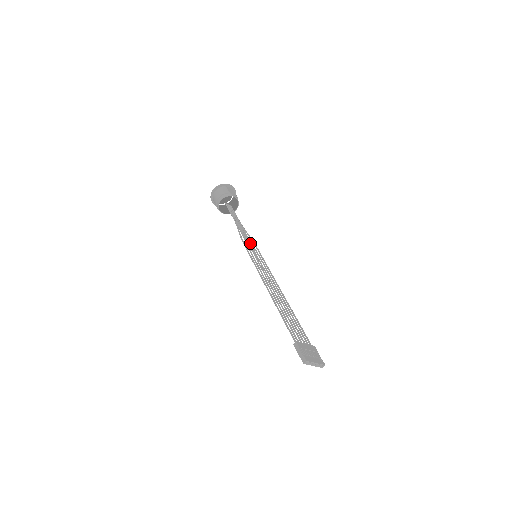
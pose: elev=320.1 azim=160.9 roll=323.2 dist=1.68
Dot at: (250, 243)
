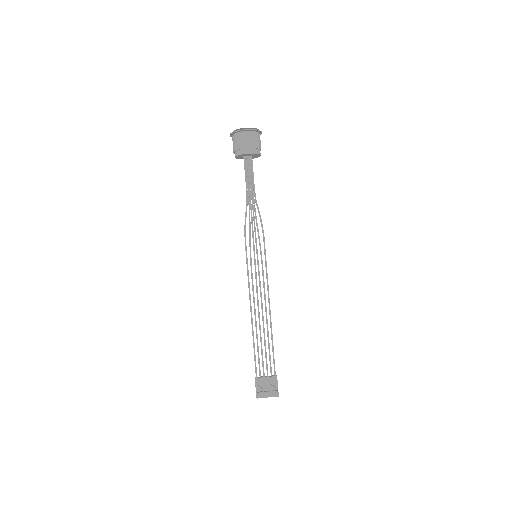
Dot at: (255, 234)
